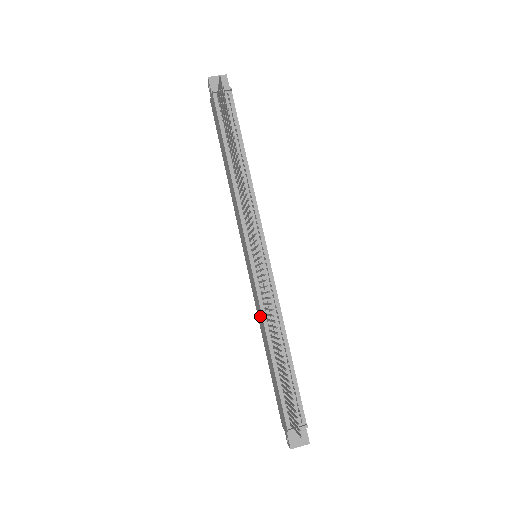
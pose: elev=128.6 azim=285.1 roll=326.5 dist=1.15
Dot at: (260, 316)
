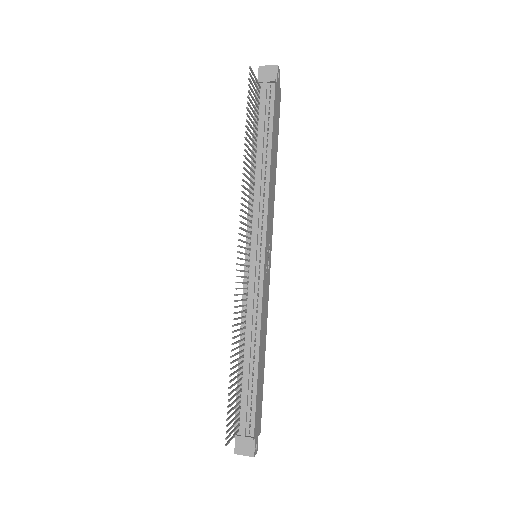
Dot at: occluded
